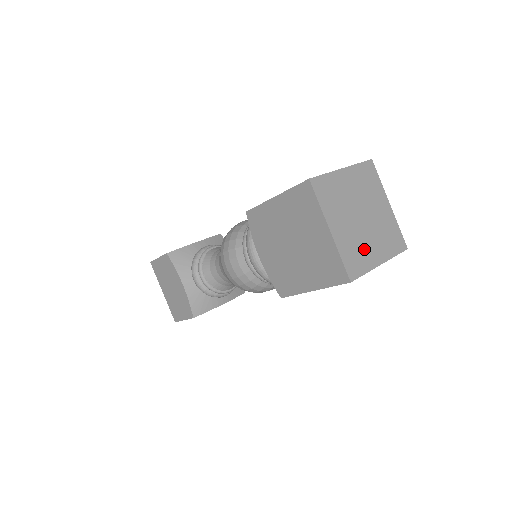
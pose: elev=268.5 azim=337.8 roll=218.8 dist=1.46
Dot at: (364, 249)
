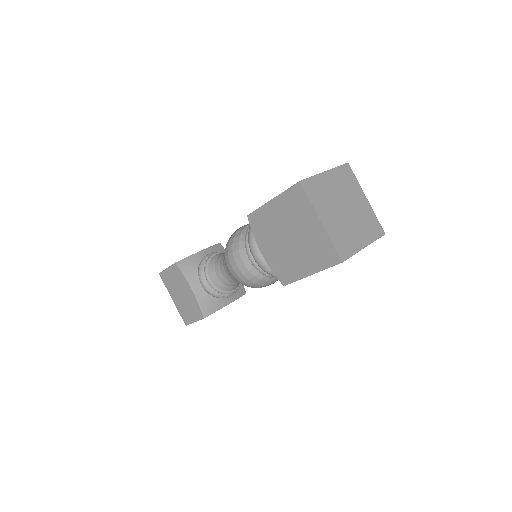
Dot at: (350, 235)
